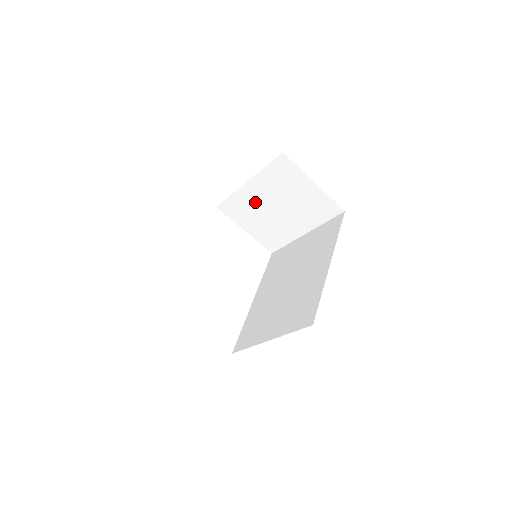
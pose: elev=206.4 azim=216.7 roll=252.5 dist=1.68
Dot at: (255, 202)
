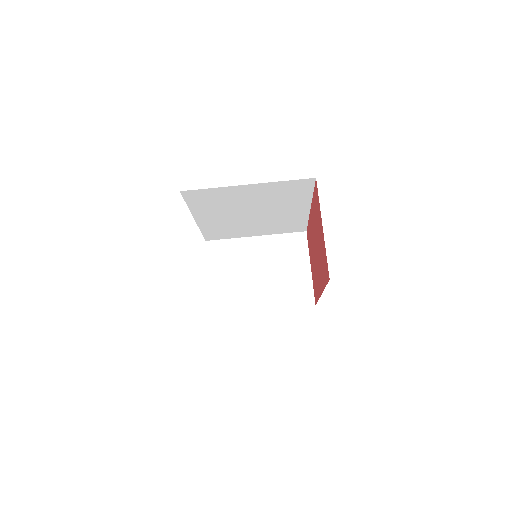
Dot at: (246, 256)
